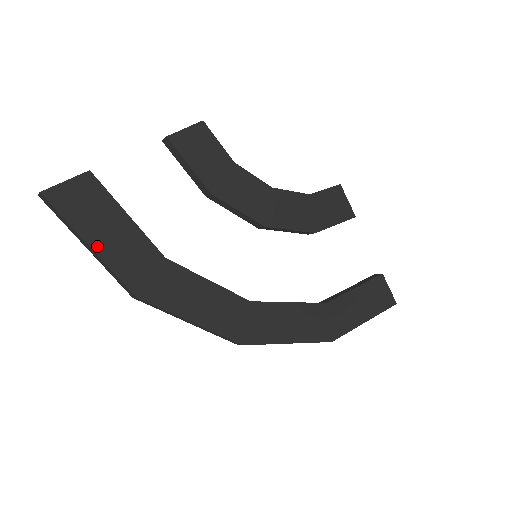
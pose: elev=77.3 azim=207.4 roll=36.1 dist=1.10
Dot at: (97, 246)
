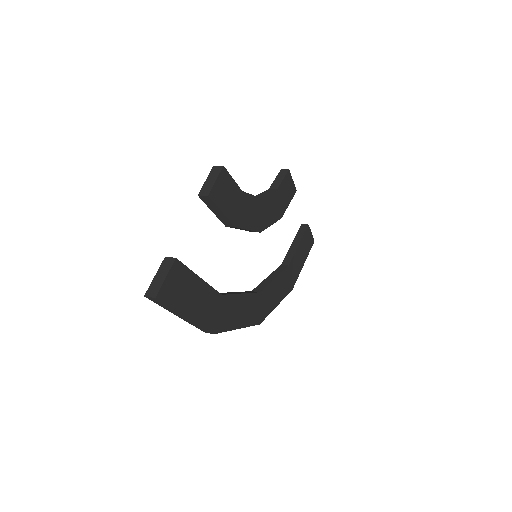
Dot at: (191, 314)
